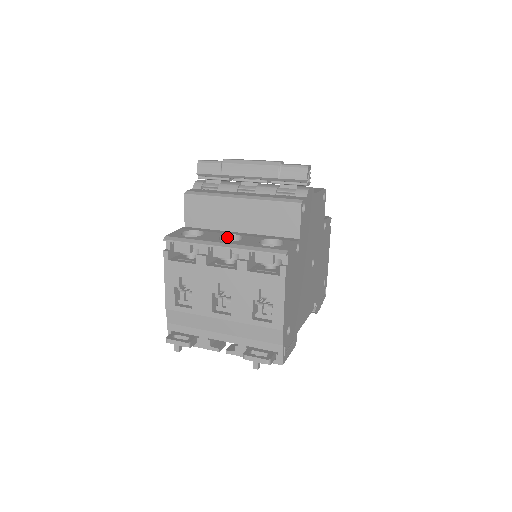
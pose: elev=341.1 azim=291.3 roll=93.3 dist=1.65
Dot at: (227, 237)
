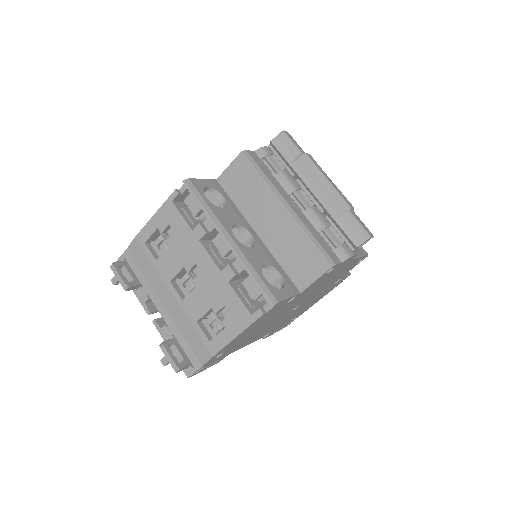
Dot at: (242, 229)
